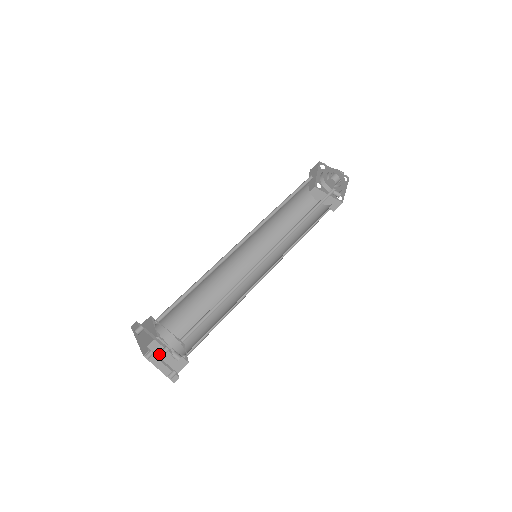
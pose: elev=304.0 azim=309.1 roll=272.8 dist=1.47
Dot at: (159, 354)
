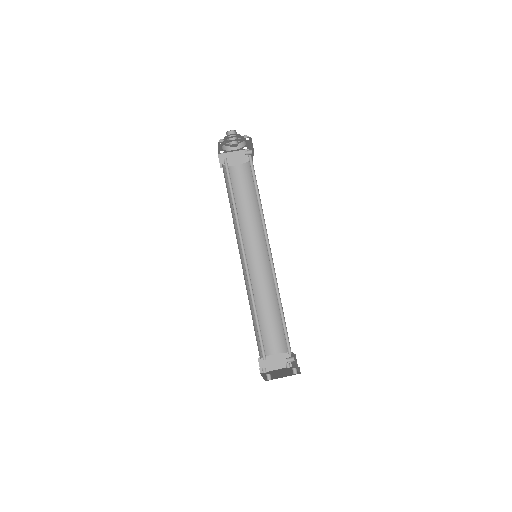
Dot at: (271, 365)
